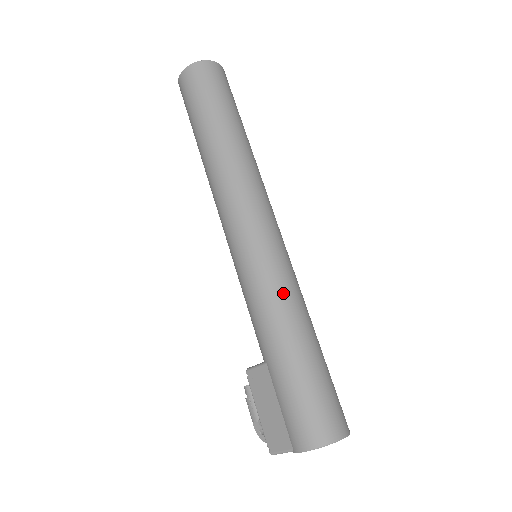
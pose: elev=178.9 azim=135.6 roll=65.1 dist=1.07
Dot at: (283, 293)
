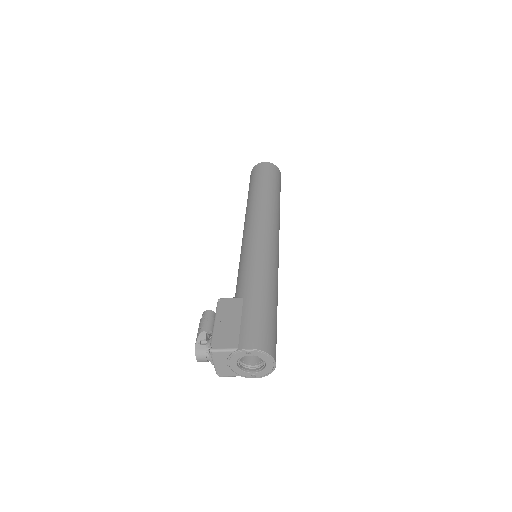
Dot at: (275, 272)
